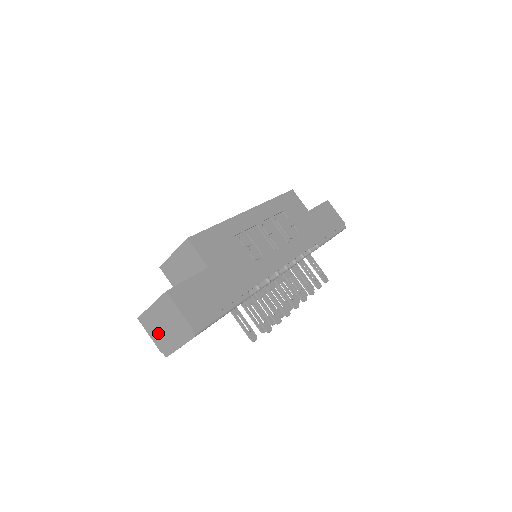
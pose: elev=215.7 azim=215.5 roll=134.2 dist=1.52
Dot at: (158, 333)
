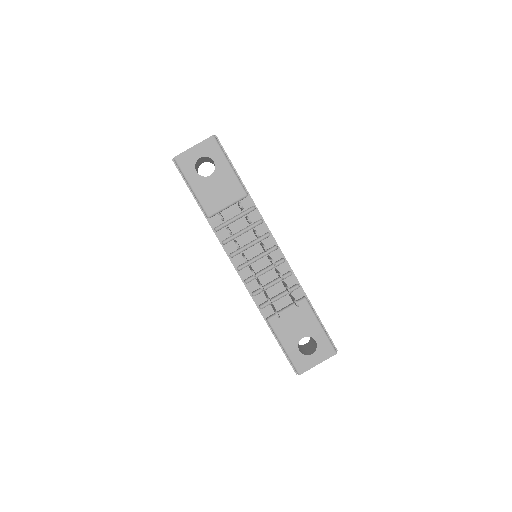
Dot at: occluded
